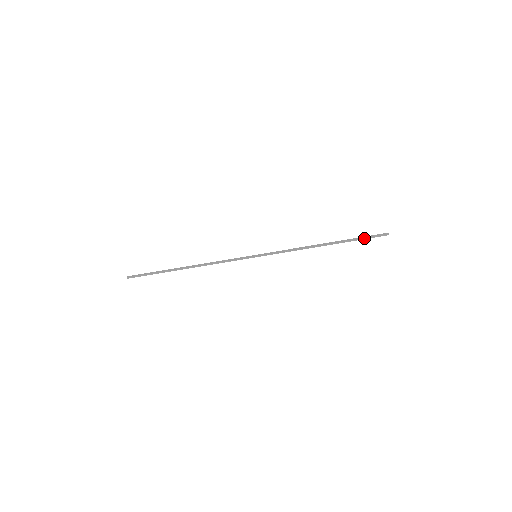
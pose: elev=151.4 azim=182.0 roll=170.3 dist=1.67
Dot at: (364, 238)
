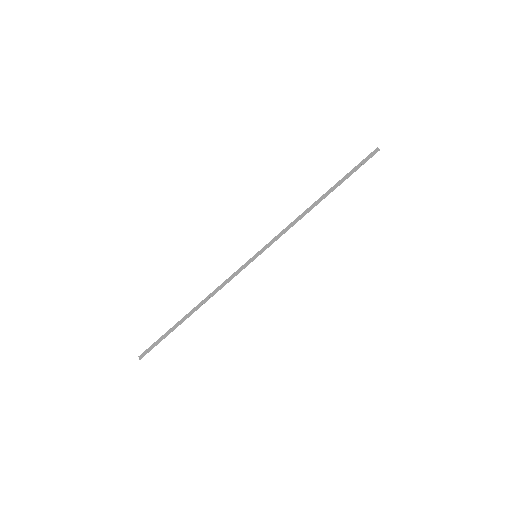
Dot at: (356, 169)
